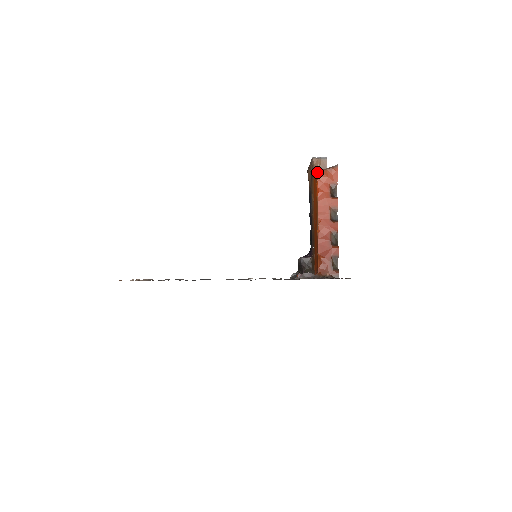
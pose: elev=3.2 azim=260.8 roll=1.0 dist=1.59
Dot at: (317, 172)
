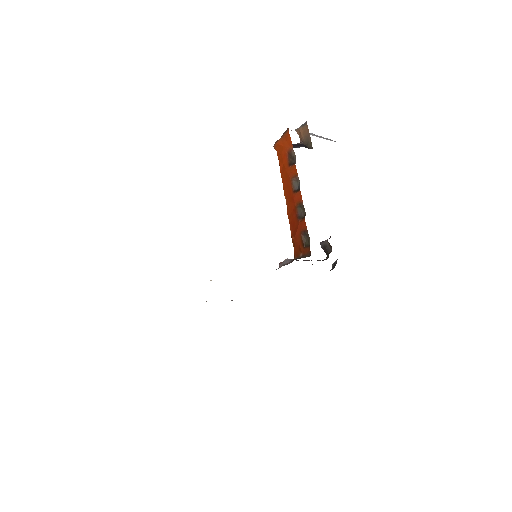
Dot at: (274, 146)
